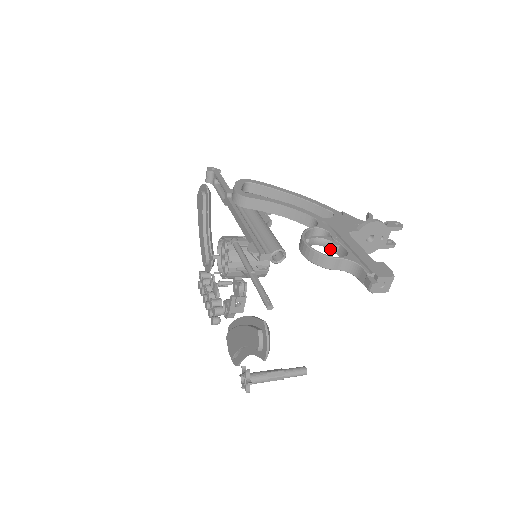
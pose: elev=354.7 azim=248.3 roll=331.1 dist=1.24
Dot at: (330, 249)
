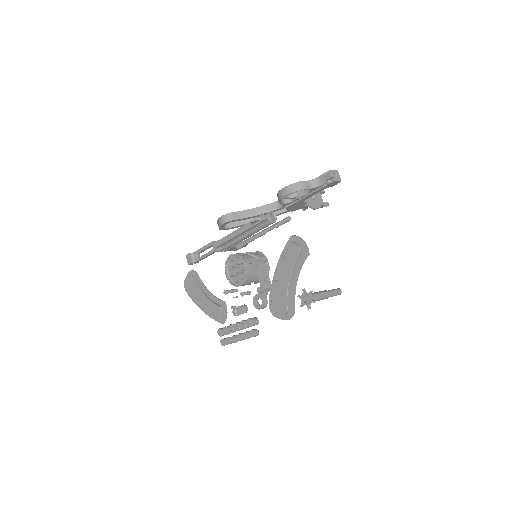
Dot at: (297, 196)
